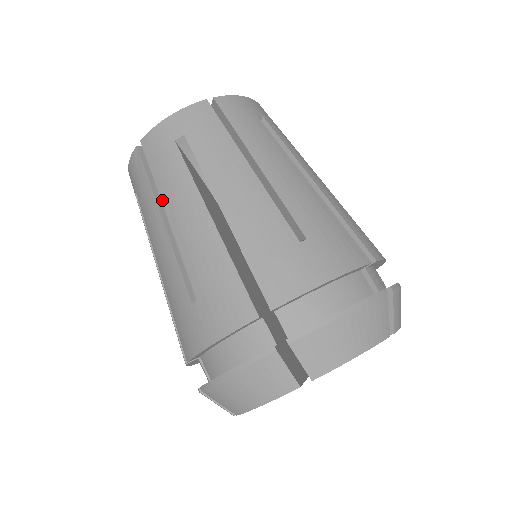
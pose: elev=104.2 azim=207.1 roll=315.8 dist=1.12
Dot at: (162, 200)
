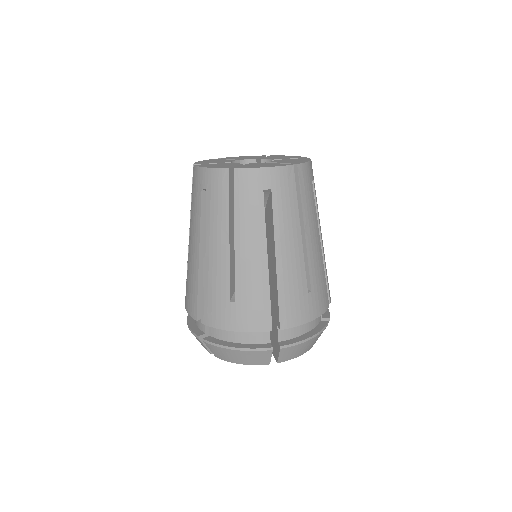
Dot at: (191, 216)
